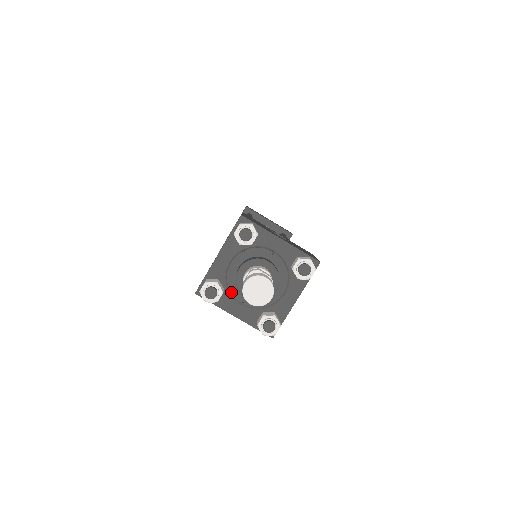
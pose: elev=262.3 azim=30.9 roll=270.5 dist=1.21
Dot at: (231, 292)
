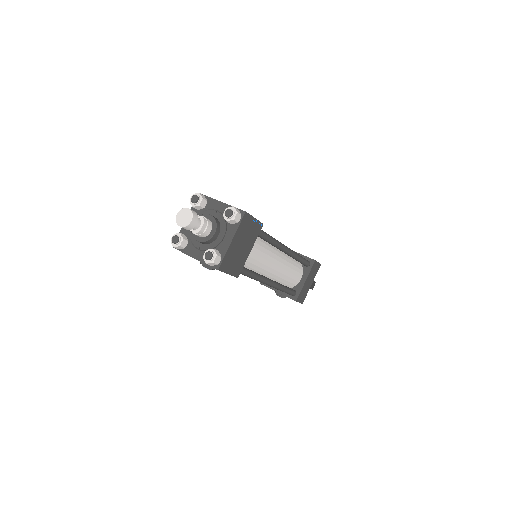
Dot at: (193, 242)
